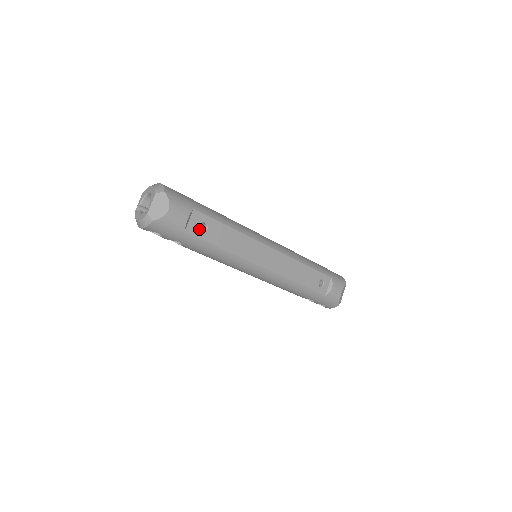
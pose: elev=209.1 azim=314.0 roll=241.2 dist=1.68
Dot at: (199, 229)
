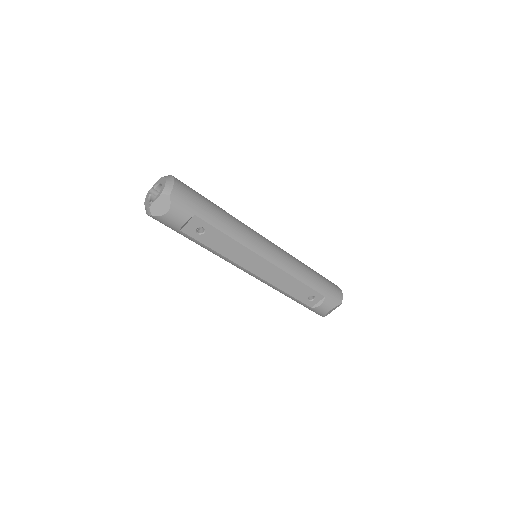
Dot at: (196, 231)
